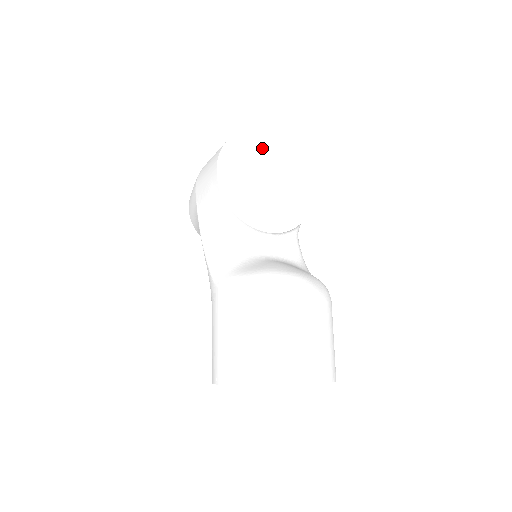
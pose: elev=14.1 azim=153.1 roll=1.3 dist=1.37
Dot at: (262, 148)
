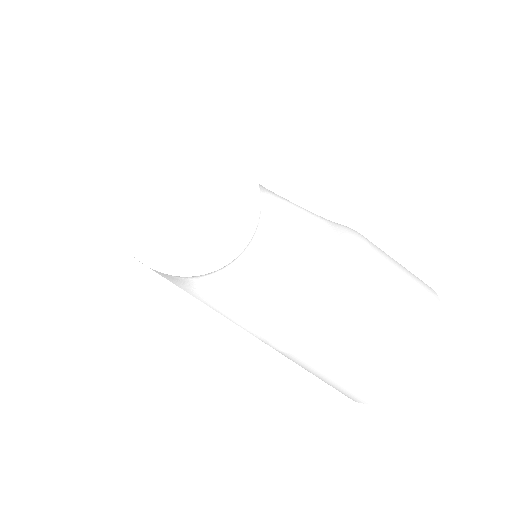
Dot at: (143, 178)
